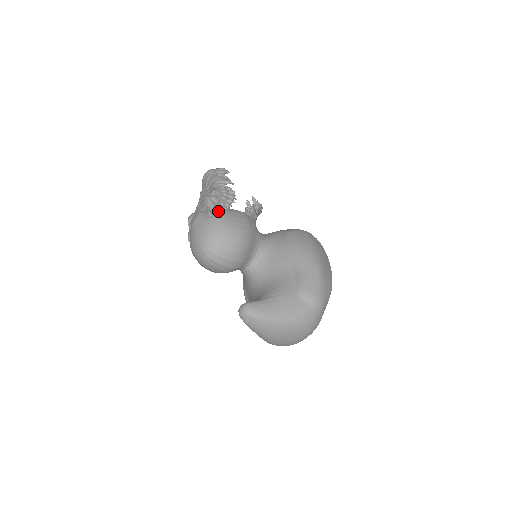
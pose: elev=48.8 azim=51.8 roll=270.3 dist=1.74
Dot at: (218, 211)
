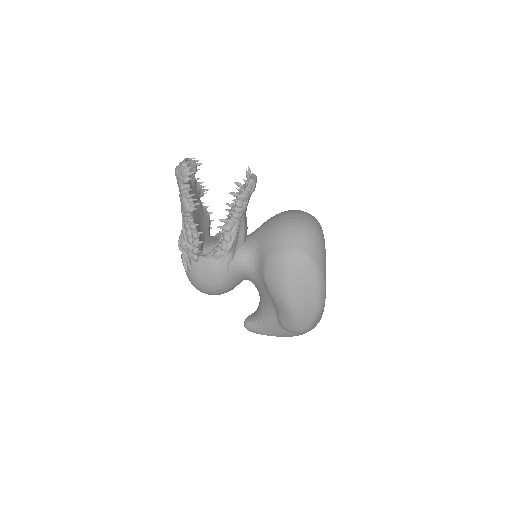
Dot at: (189, 269)
